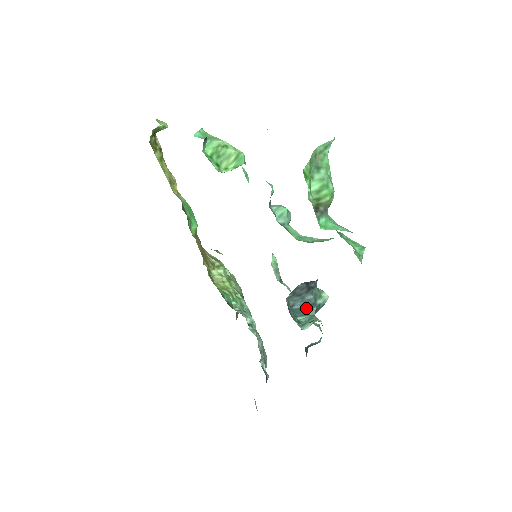
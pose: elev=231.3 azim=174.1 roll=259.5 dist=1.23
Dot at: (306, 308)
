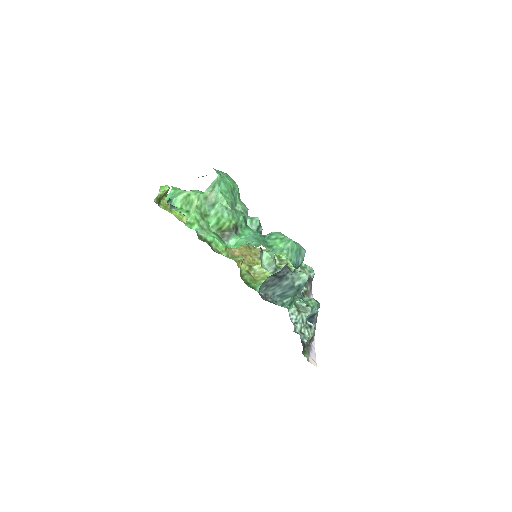
Dot at: (287, 292)
